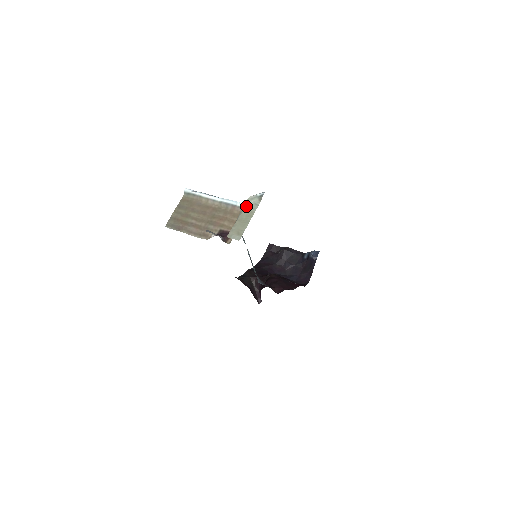
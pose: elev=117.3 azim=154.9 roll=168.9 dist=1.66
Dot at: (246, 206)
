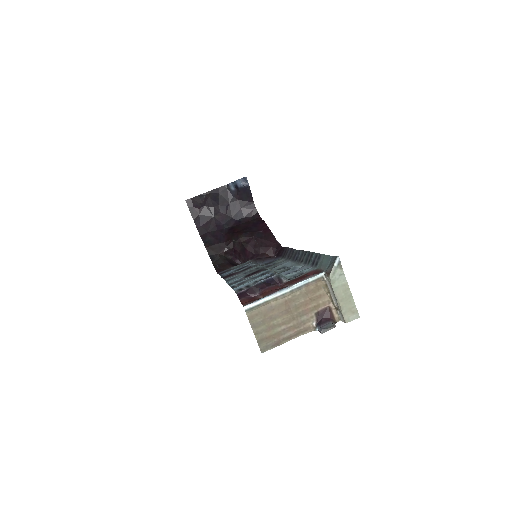
Dot at: (334, 283)
